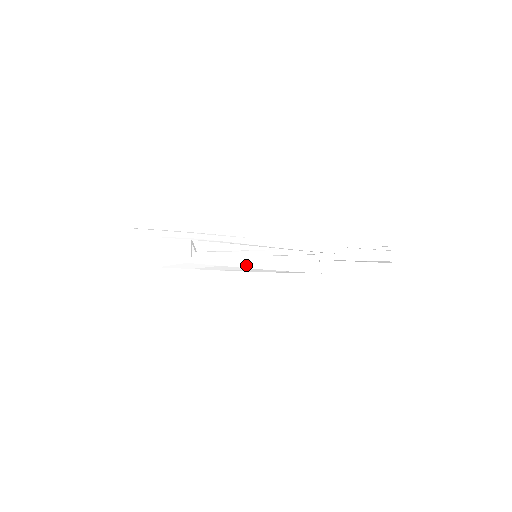
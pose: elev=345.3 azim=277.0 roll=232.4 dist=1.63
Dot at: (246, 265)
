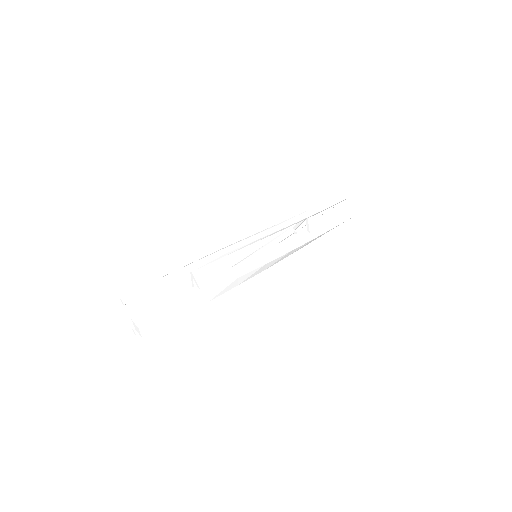
Dot at: (257, 265)
